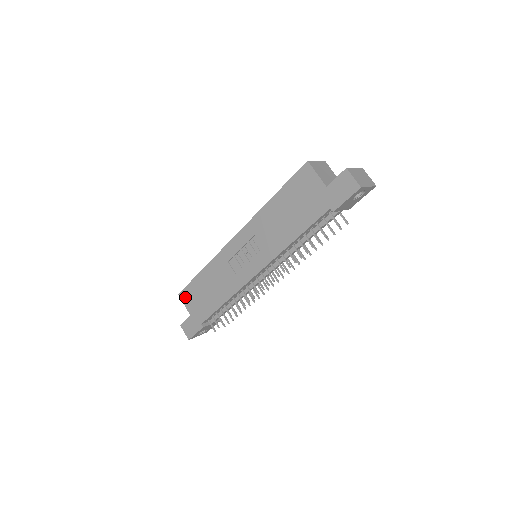
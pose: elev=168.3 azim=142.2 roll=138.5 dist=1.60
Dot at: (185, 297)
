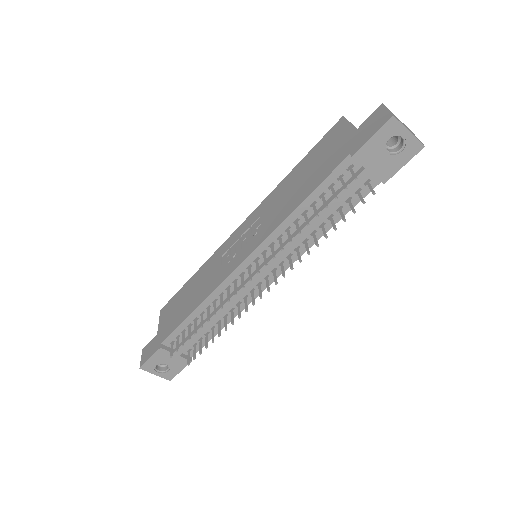
Dot at: (164, 312)
